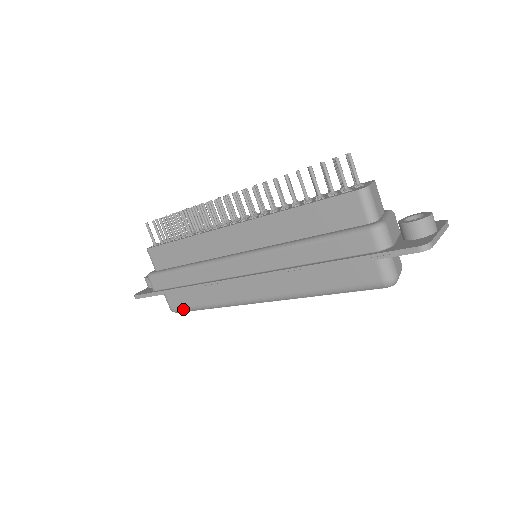
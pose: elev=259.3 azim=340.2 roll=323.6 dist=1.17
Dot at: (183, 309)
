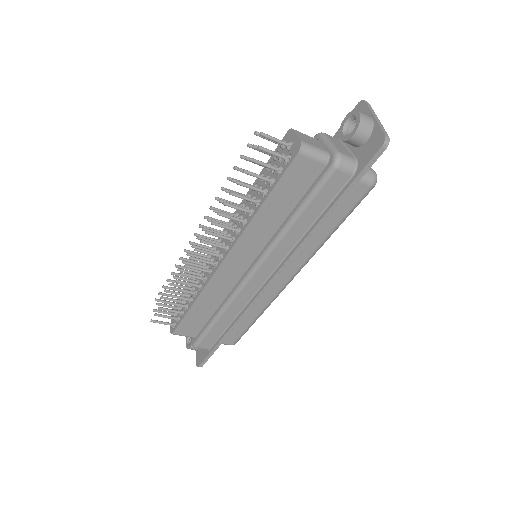
Dot at: (241, 336)
